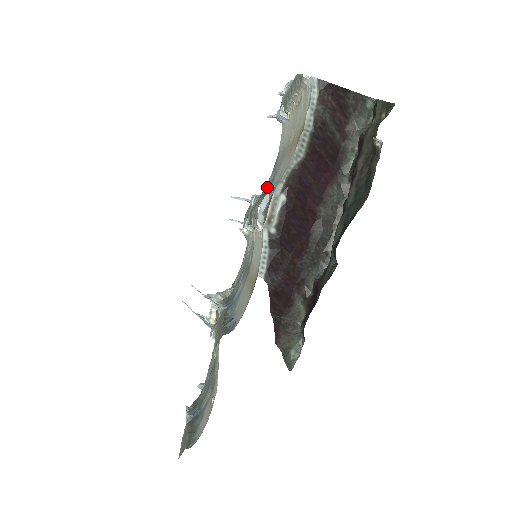
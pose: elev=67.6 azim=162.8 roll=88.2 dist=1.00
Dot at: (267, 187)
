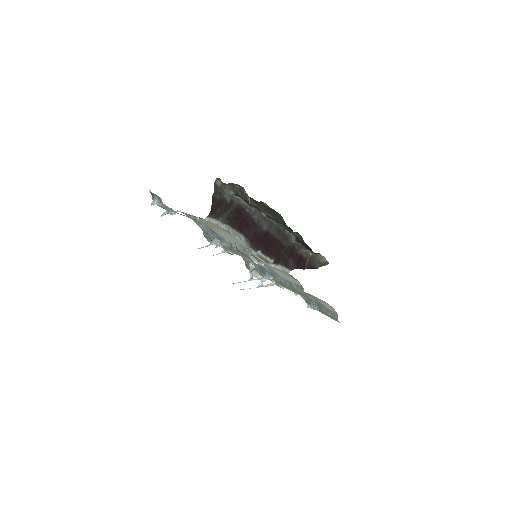
Dot at: (209, 231)
